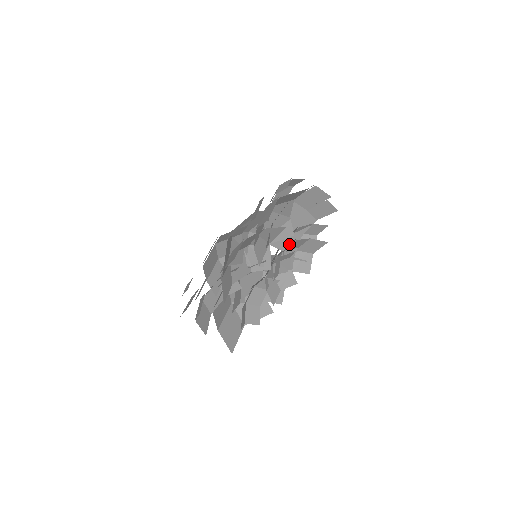
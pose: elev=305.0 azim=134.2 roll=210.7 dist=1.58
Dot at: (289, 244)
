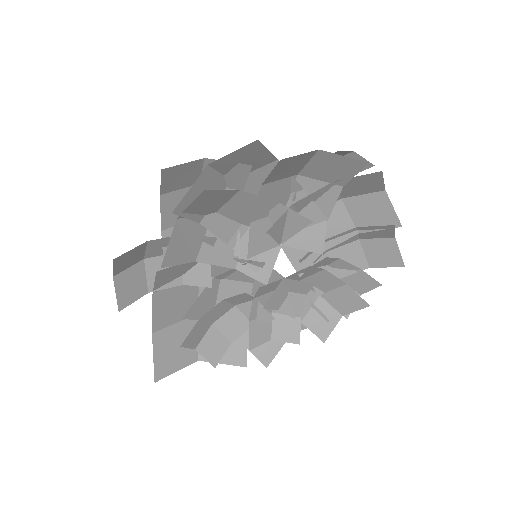
Dot at: occluded
